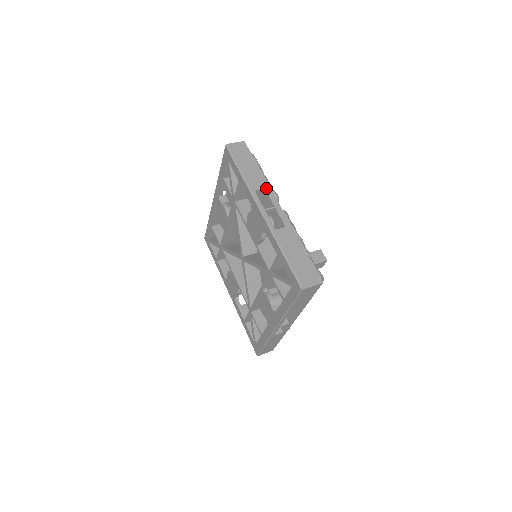
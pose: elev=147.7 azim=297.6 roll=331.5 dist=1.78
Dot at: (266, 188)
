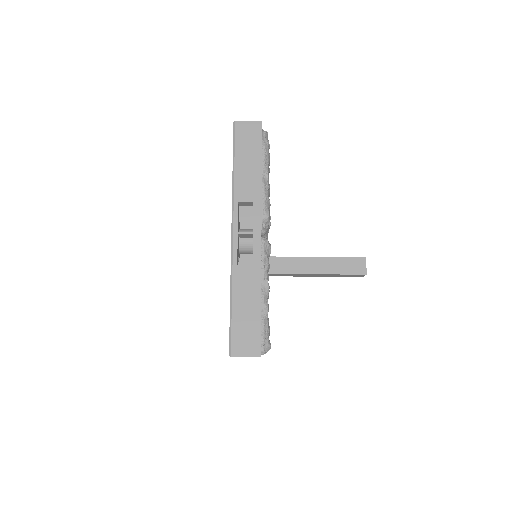
Dot at: (255, 201)
